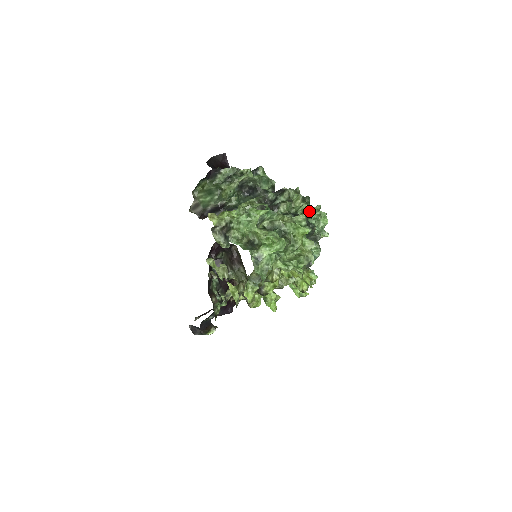
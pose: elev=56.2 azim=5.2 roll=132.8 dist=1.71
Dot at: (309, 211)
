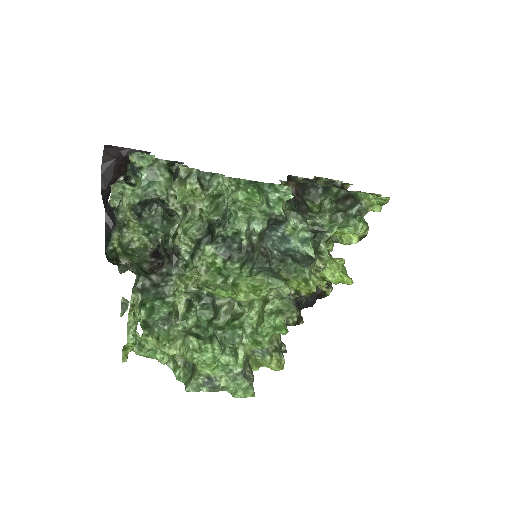
Dot at: occluded
